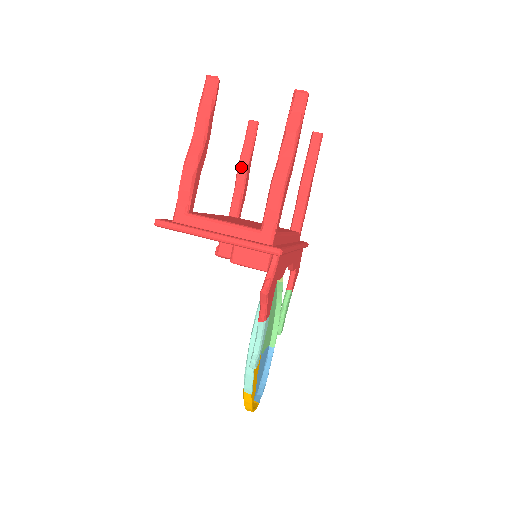
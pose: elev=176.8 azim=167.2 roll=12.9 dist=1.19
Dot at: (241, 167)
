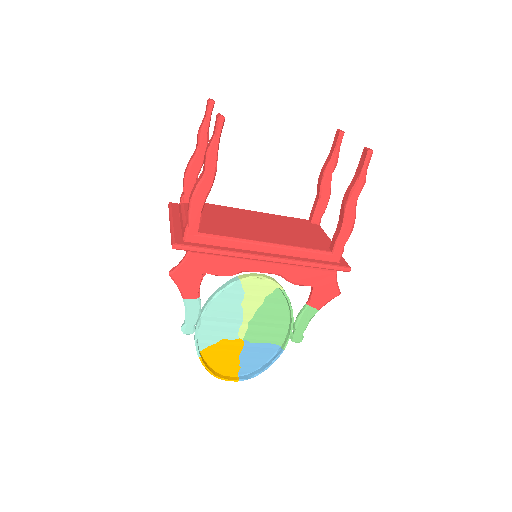
Dot at: (320, 175)
